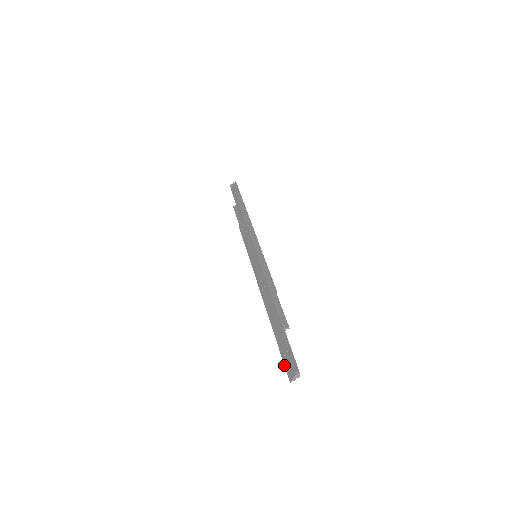
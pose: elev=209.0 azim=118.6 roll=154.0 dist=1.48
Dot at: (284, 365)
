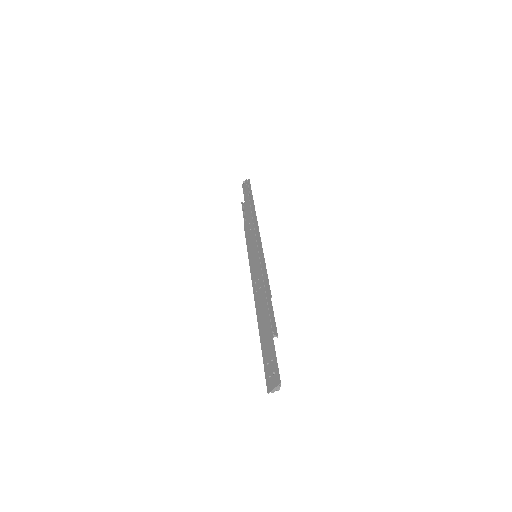
Dot at: (265, 374)
